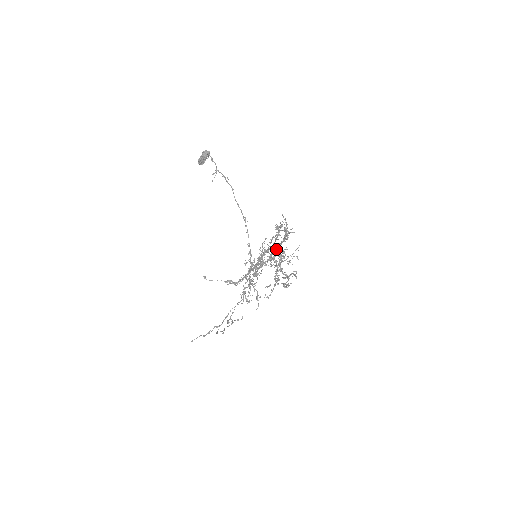
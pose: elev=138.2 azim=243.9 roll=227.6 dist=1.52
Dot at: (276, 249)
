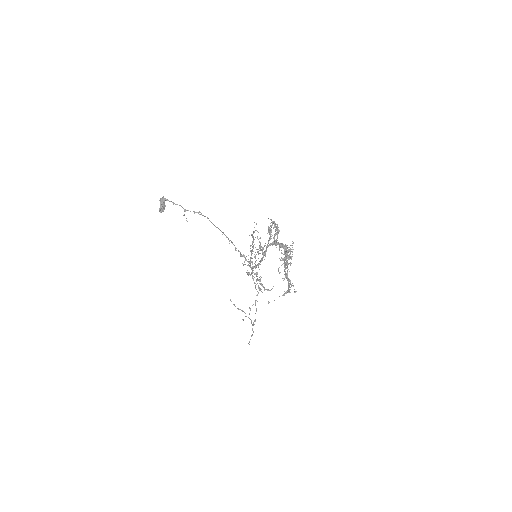
Dot at: (282, 246)
